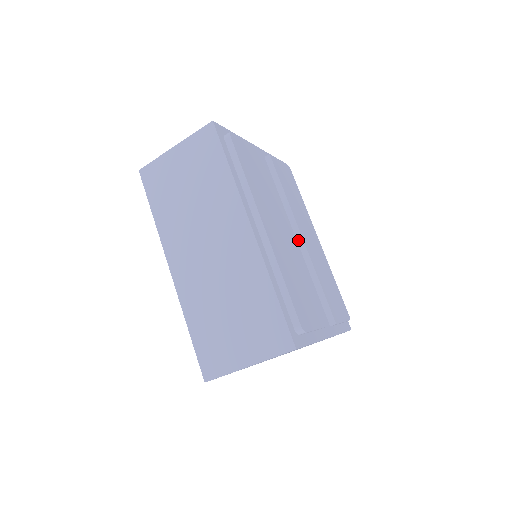
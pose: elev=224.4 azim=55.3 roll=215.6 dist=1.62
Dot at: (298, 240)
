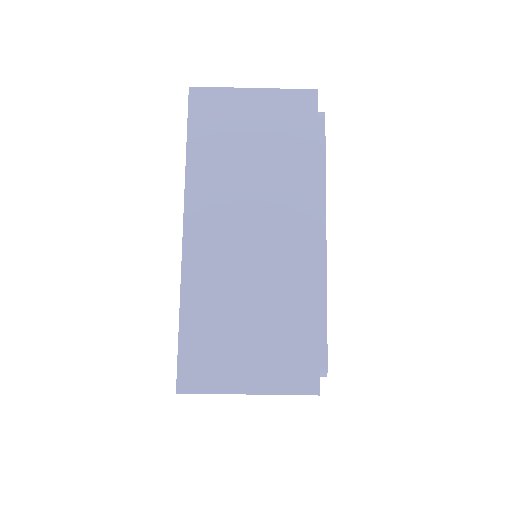
Dot at: occluded
